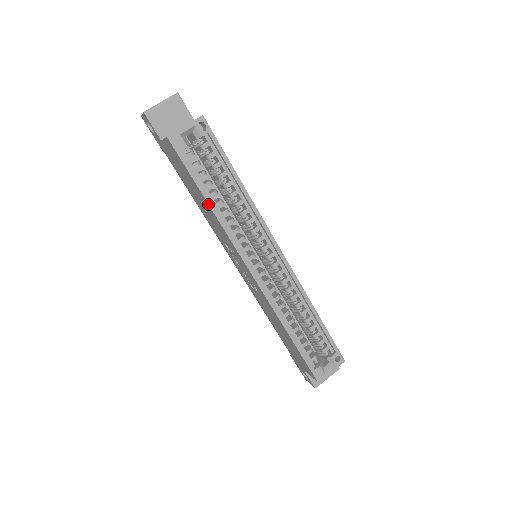
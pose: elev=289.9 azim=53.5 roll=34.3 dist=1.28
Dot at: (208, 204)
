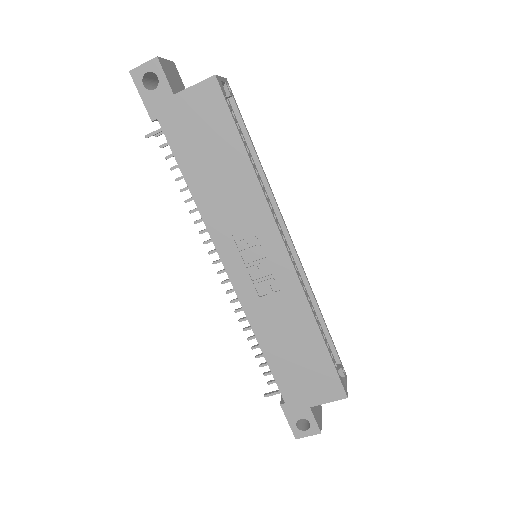
Dot at: (250, 161)
